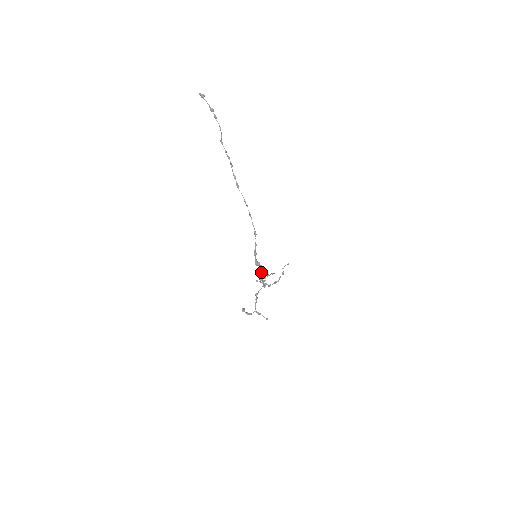
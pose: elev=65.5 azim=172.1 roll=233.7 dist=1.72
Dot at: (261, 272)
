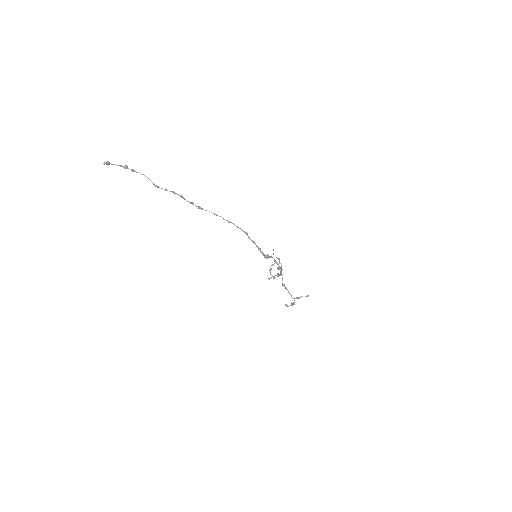
Dot at: (274, 261)
